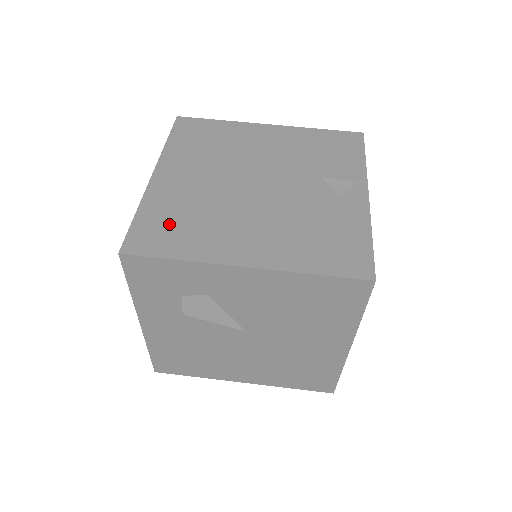
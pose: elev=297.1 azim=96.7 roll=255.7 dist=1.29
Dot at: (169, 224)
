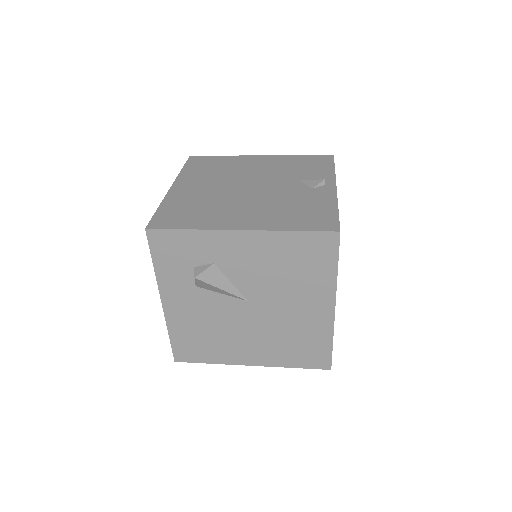
Dot at: (183, 211)
